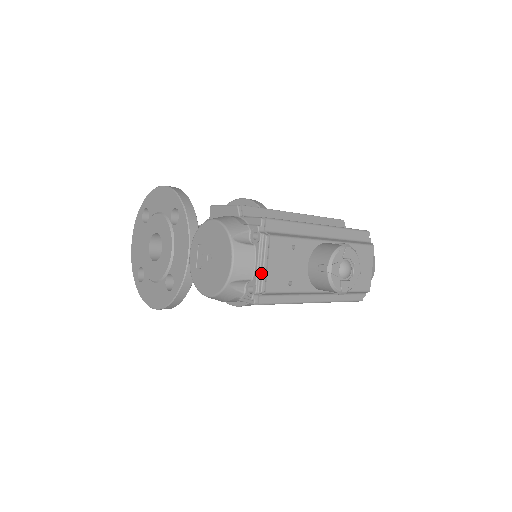
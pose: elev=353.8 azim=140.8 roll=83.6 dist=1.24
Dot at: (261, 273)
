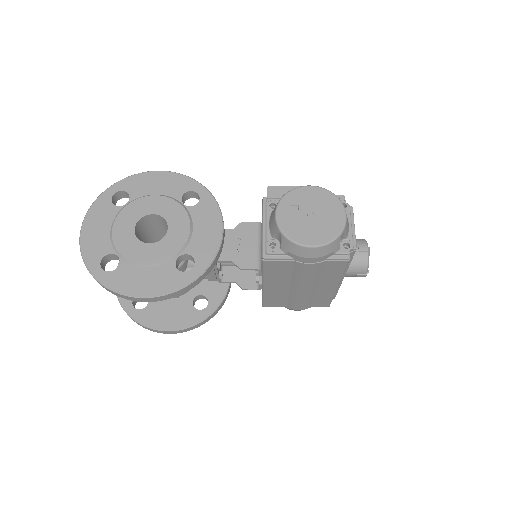
Dot at: (354, 233)
